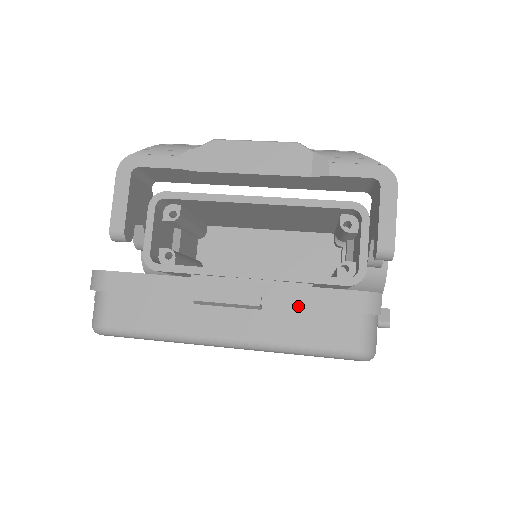
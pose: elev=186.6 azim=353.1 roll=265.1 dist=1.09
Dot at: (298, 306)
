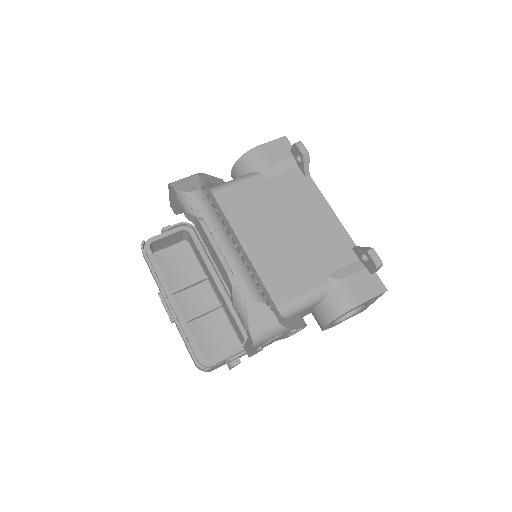
Dot at: occluded
